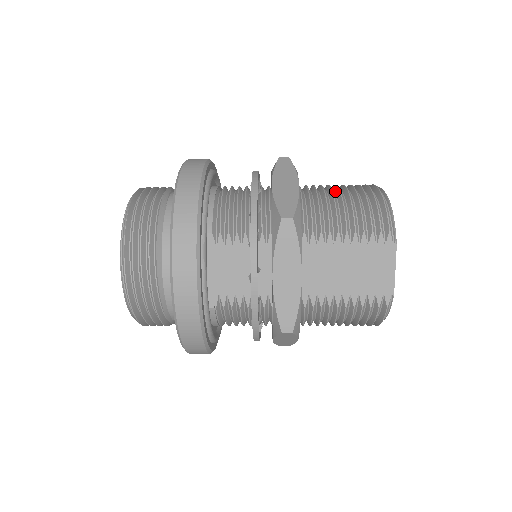
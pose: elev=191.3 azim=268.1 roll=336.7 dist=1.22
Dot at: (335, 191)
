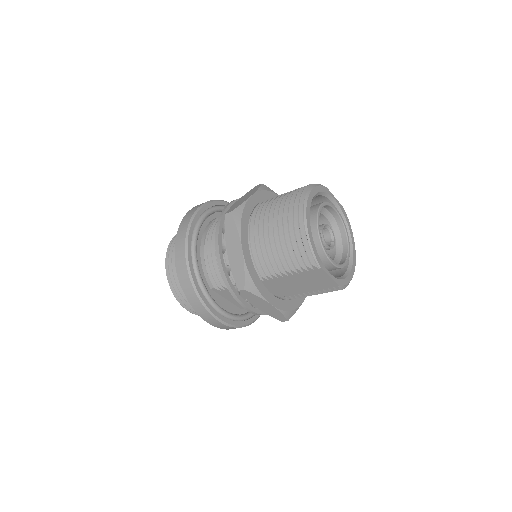
Dot at: (273, 226)
